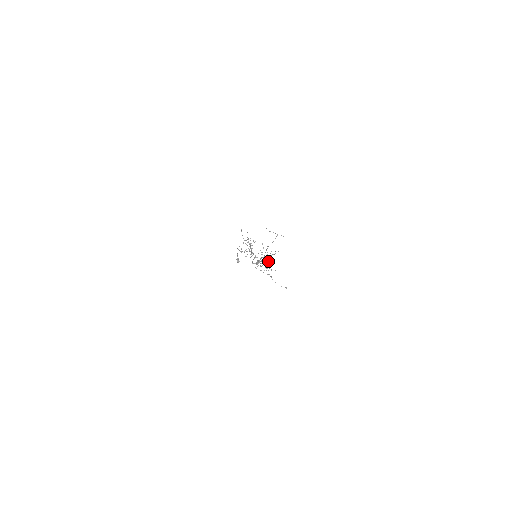
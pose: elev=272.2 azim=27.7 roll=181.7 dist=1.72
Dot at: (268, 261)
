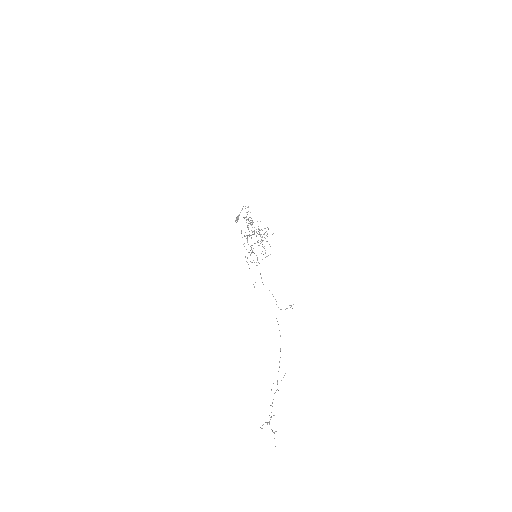
Dot at: occluded
